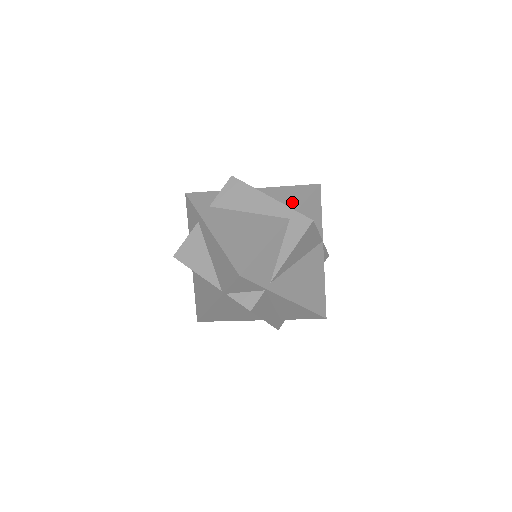
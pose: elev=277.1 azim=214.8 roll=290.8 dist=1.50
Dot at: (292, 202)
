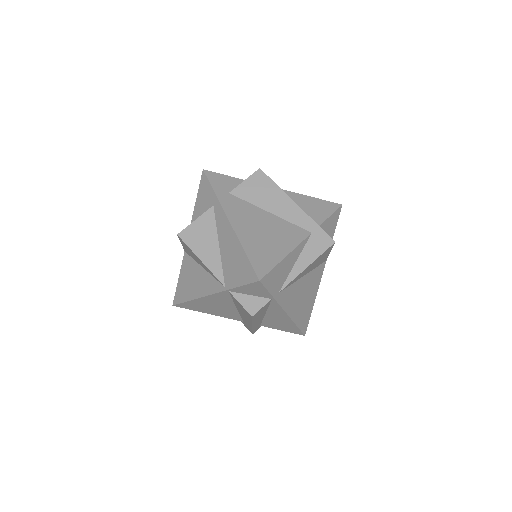
Dot at: (315, 215)
